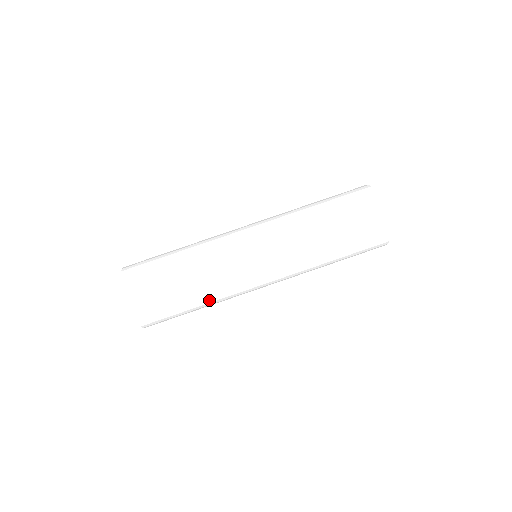
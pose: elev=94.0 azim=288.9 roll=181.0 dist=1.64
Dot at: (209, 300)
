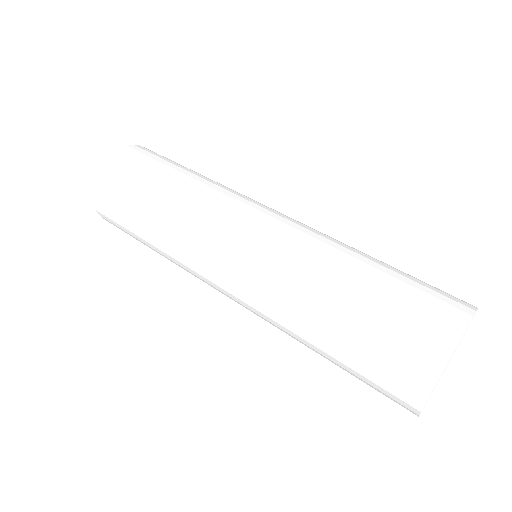
Dot at: (165, 212)
